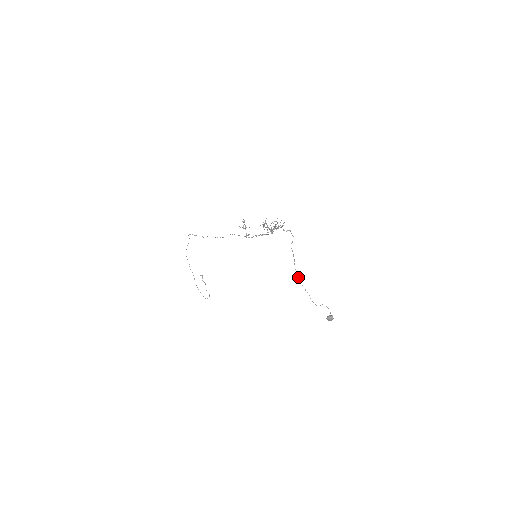
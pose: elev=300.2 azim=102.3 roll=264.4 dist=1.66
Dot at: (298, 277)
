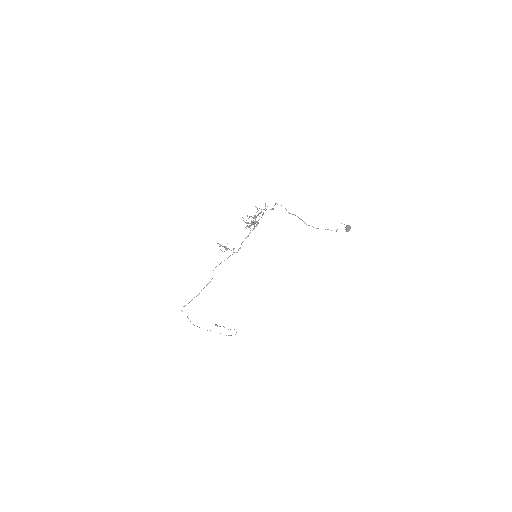
Dot at: (313, 227)
